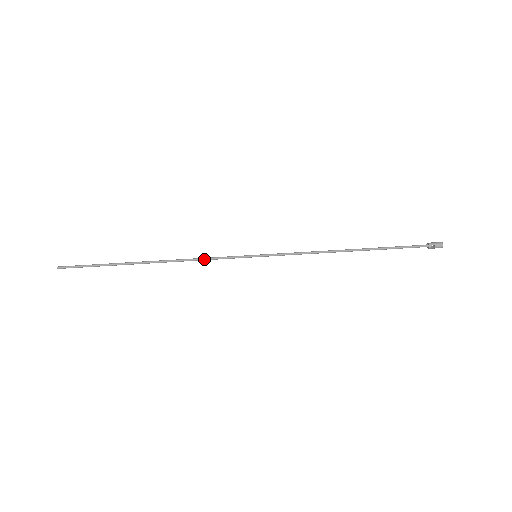
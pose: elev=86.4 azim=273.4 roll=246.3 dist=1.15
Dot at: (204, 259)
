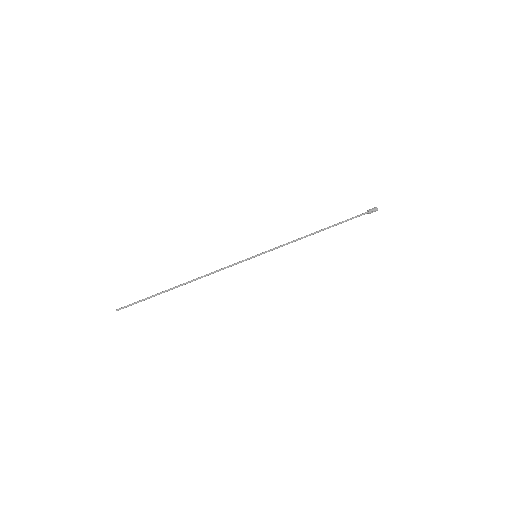
Dot at: occluded
